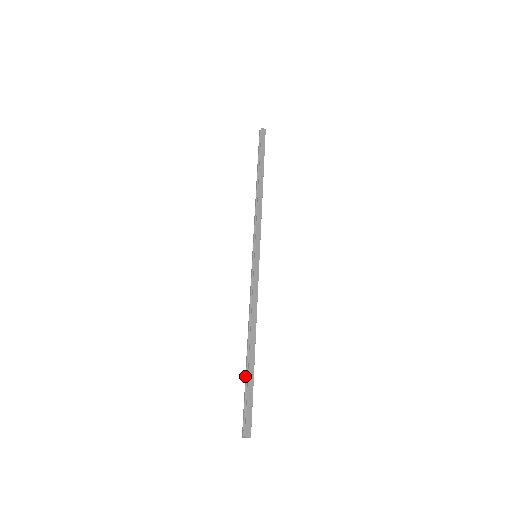
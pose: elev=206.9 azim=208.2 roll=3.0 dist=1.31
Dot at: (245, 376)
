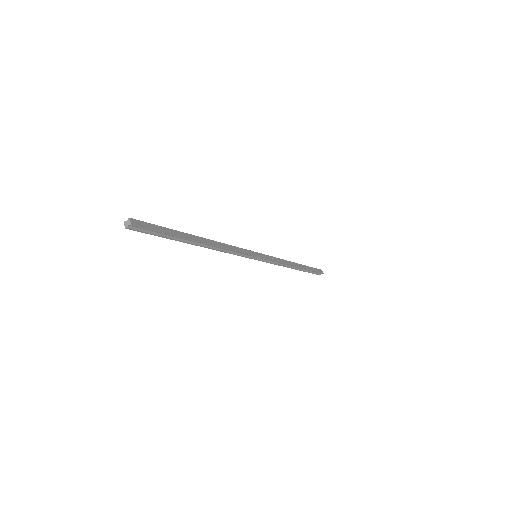
Dot at: occluded
